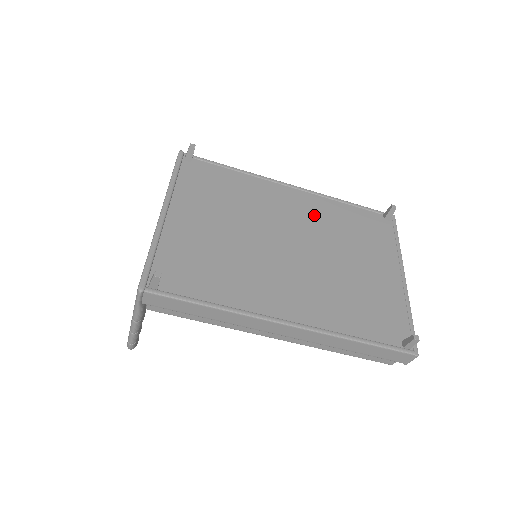
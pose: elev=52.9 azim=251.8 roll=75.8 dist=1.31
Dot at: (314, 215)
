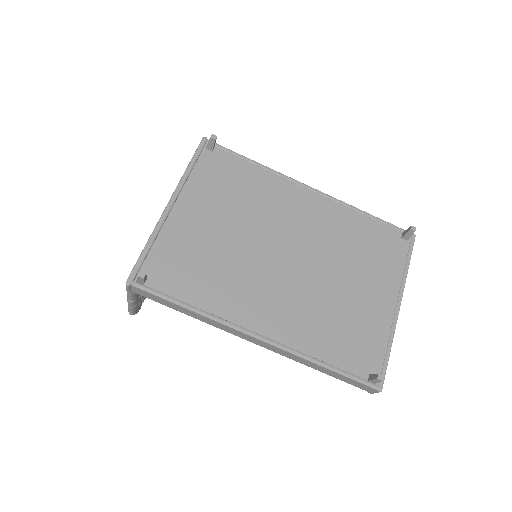
Dot at: (324, 224)
